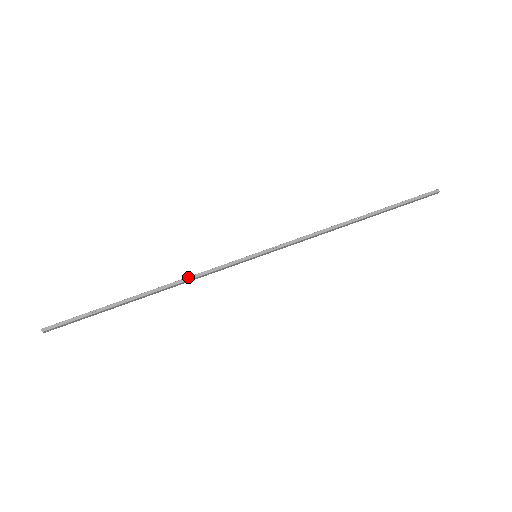
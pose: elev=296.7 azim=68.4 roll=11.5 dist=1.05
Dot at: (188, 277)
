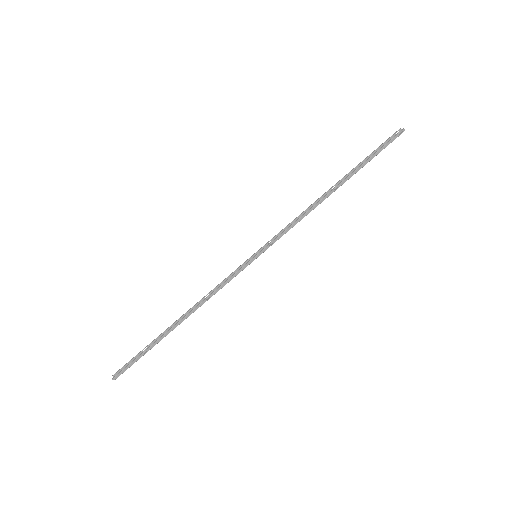
Dot at: (207, 297)
